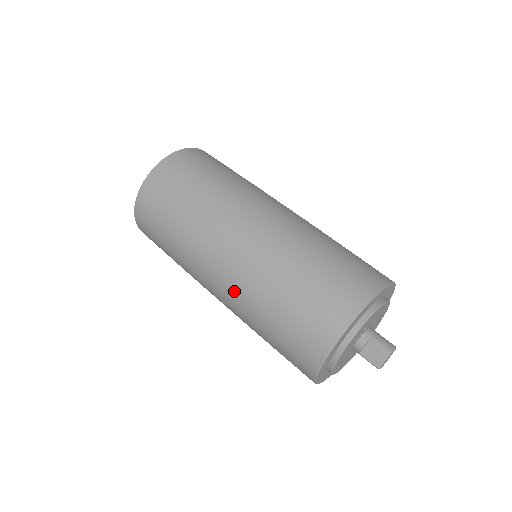
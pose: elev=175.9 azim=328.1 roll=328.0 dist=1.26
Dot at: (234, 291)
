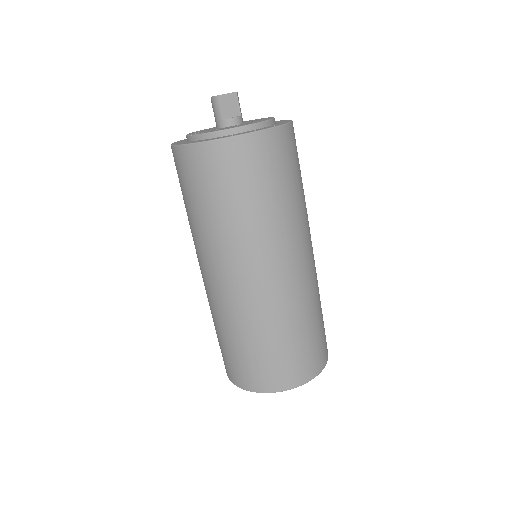
Dot at: (269, 300)
